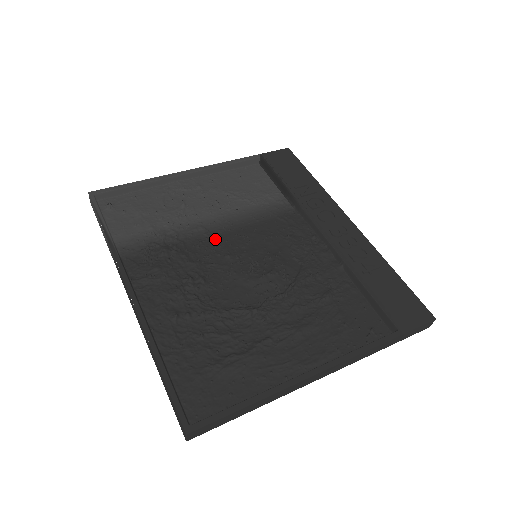
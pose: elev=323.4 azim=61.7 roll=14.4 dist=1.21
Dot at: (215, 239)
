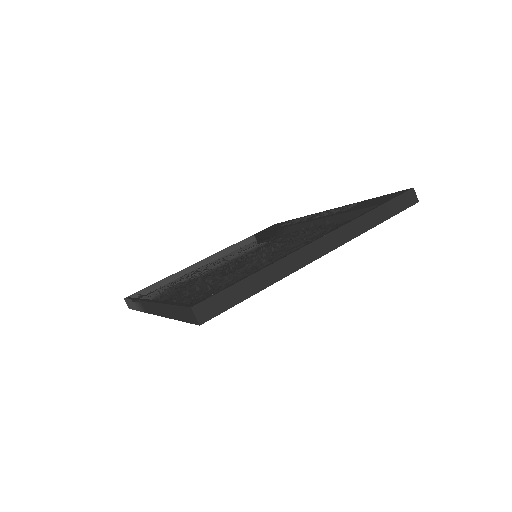
Dot at: (222, 267)
